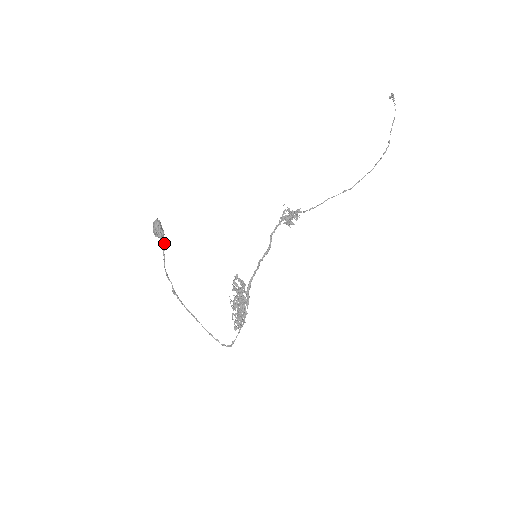
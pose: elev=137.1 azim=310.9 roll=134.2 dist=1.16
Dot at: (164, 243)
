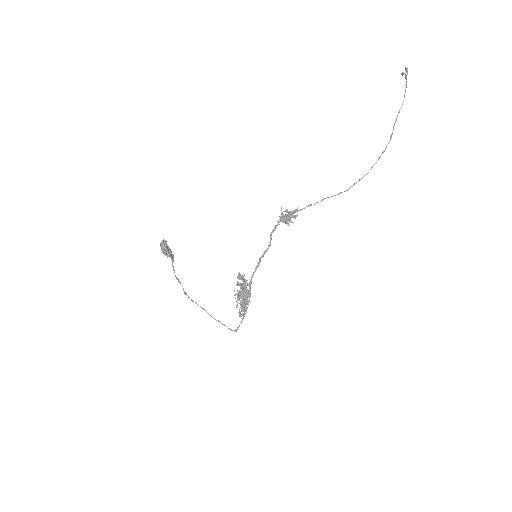
Dot at: (172, 258)
